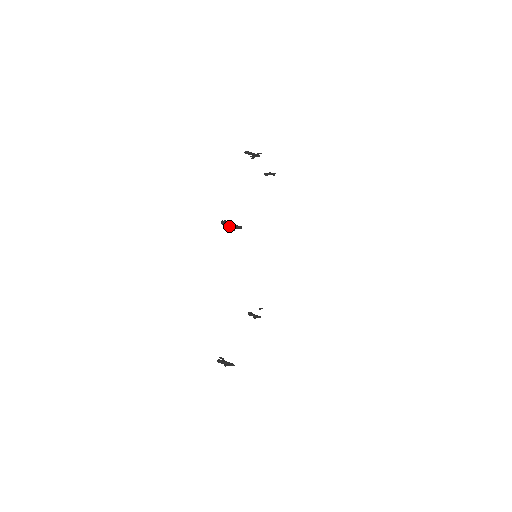
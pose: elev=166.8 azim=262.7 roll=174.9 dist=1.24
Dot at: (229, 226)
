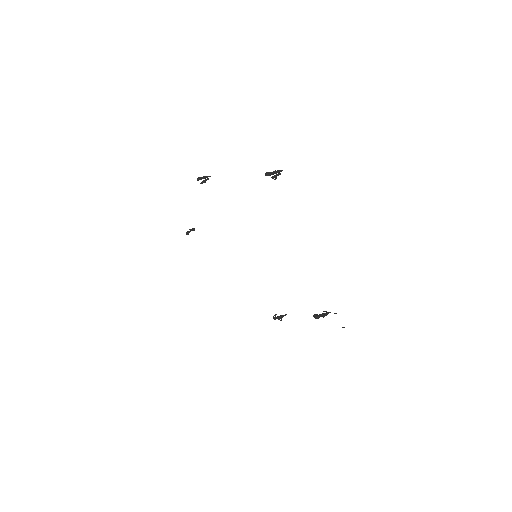
Dot at: (274, 172)
